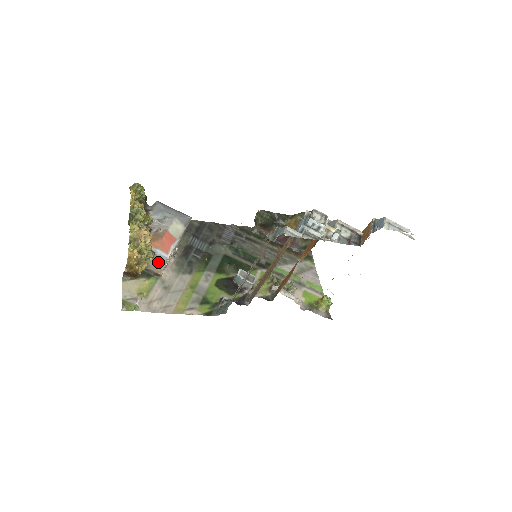
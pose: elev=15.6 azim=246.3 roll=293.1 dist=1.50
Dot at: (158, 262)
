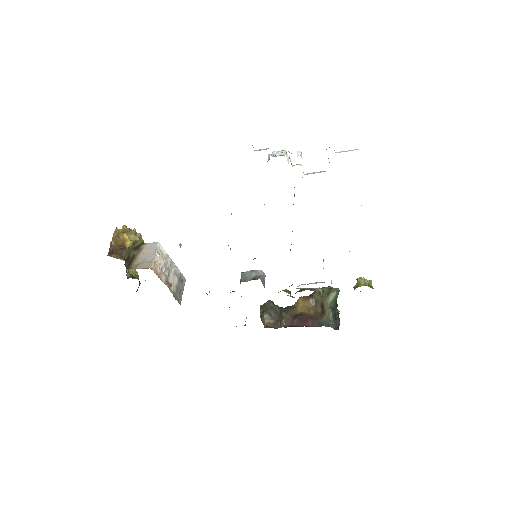
Dot at: (148, 255)
